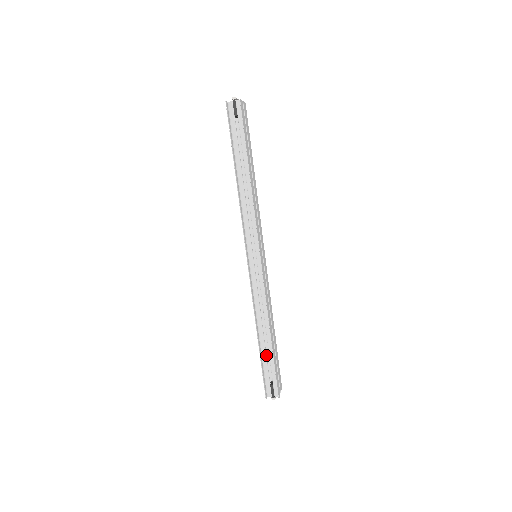
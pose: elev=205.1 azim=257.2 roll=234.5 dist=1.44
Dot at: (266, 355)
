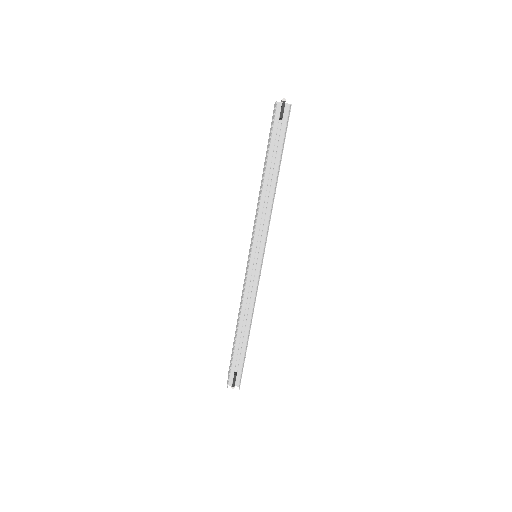
Dot at: (238, 348)
